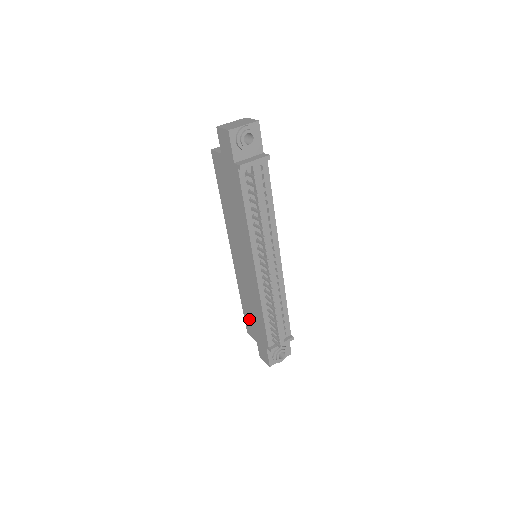
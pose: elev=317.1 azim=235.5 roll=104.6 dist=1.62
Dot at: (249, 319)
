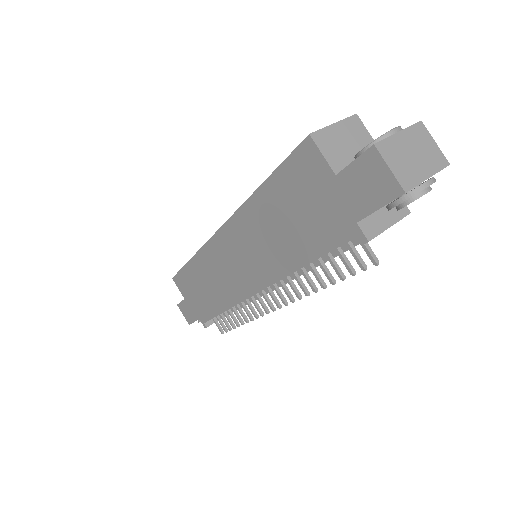
Dot at: (189, 282)
